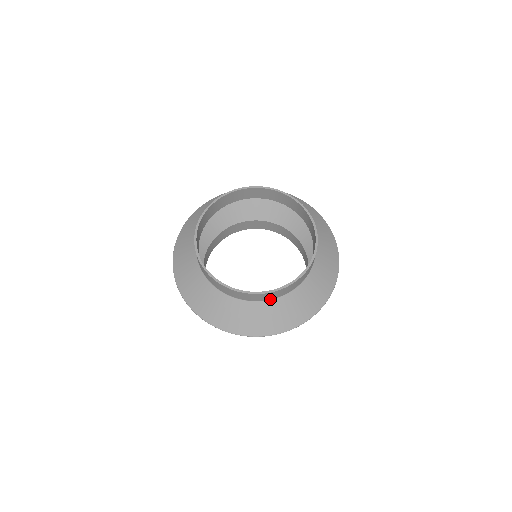
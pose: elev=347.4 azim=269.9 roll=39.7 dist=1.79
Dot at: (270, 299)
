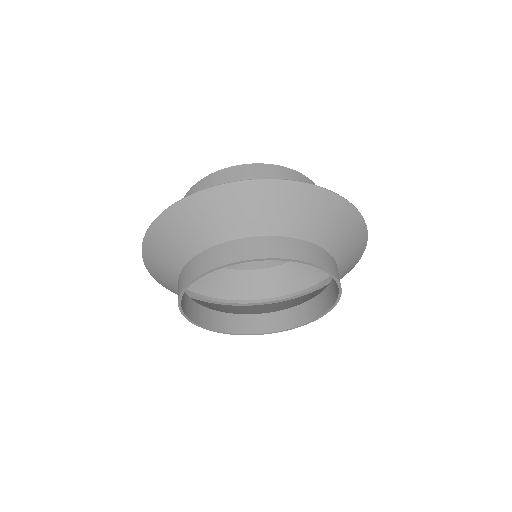
Dot at: (273, 314)
